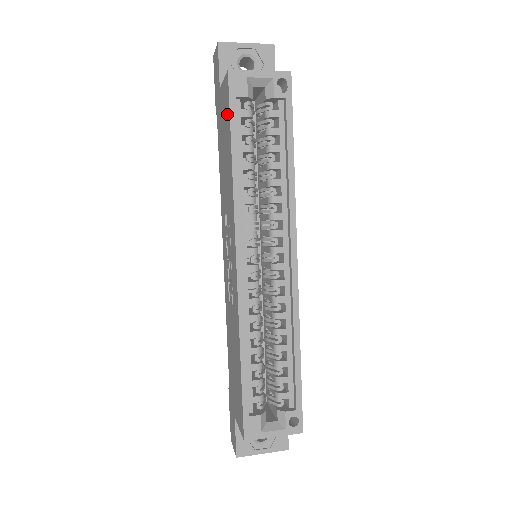
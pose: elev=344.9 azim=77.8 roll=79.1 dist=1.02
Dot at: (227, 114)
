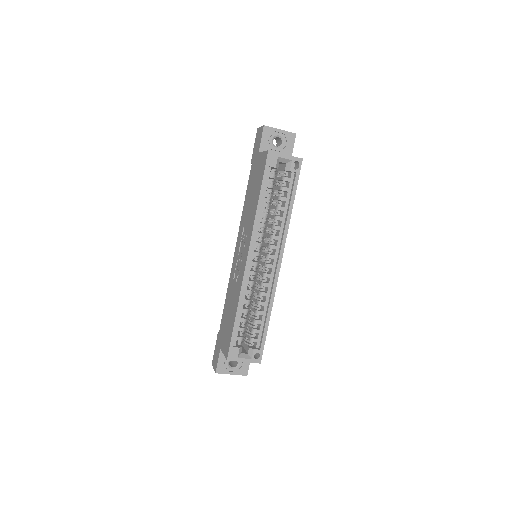
Dot at: (261, 173)
